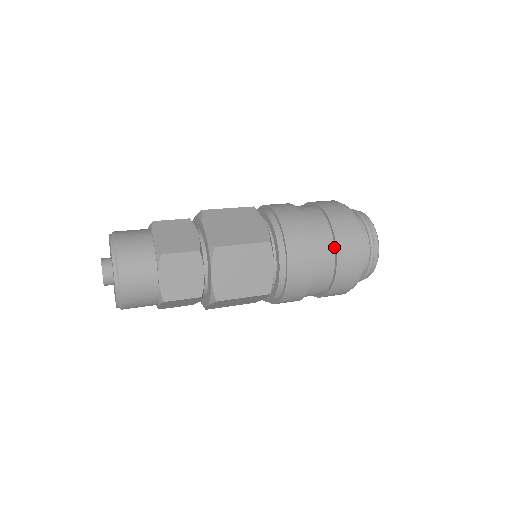
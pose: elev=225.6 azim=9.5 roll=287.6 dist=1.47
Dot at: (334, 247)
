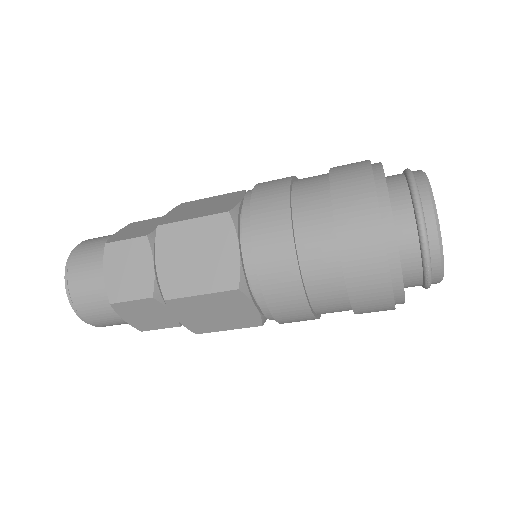
Dot at: (332, 208)
